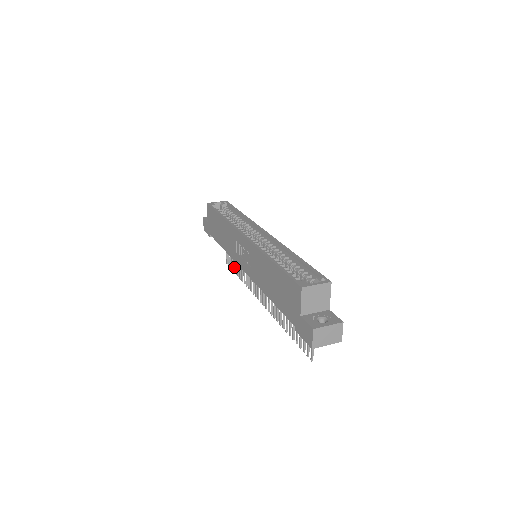
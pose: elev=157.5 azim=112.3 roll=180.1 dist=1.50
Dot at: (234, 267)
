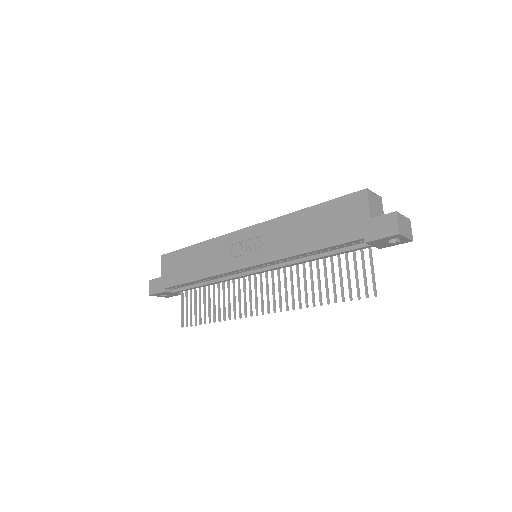
Dot at: (200, 317)
